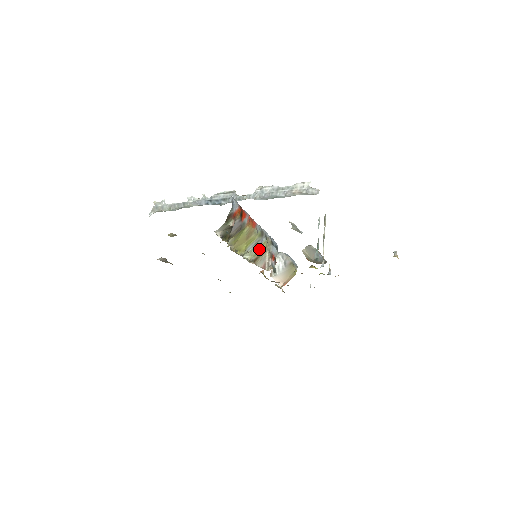
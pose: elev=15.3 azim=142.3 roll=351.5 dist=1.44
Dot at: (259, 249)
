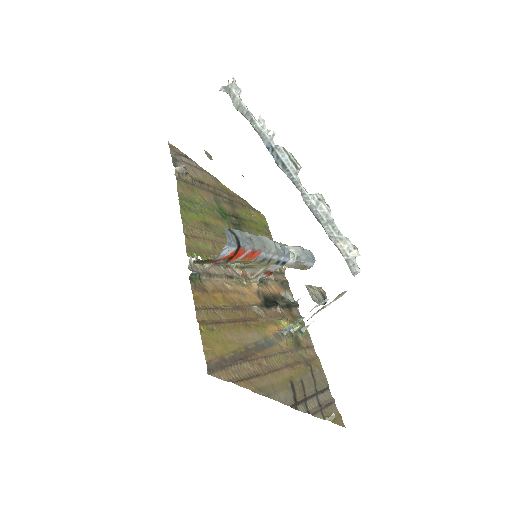
Dot at: (254, 264)
